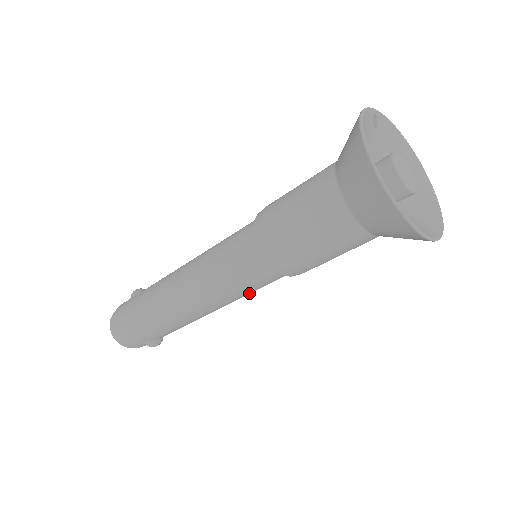
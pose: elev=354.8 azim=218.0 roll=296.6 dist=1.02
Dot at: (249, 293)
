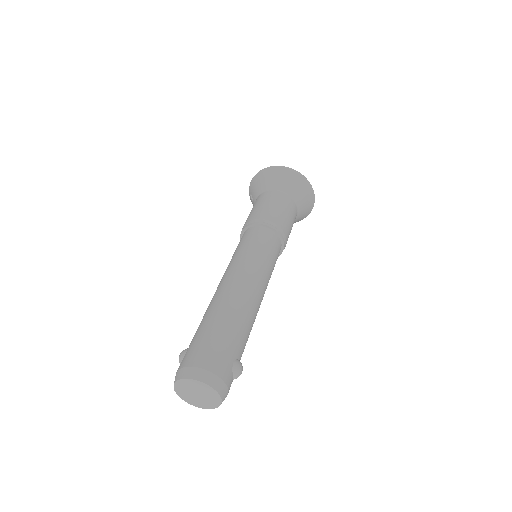
Dot at: (272, 271)
